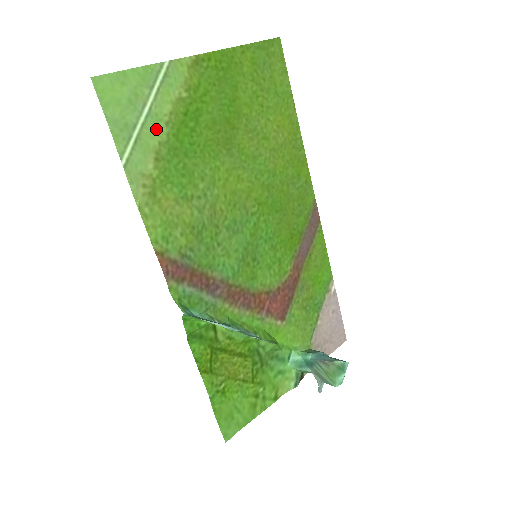
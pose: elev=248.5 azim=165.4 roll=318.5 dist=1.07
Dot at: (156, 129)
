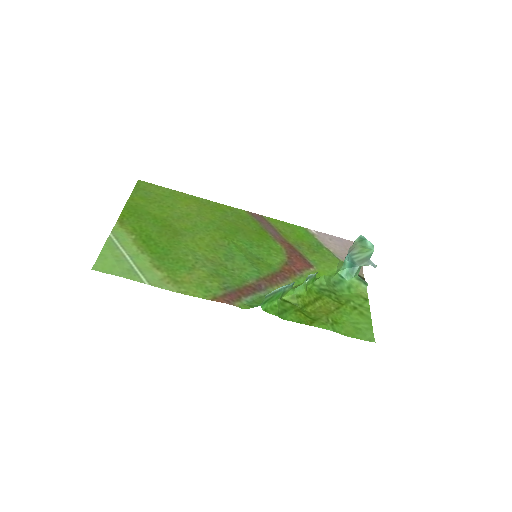
Dot at: (141, 259)
